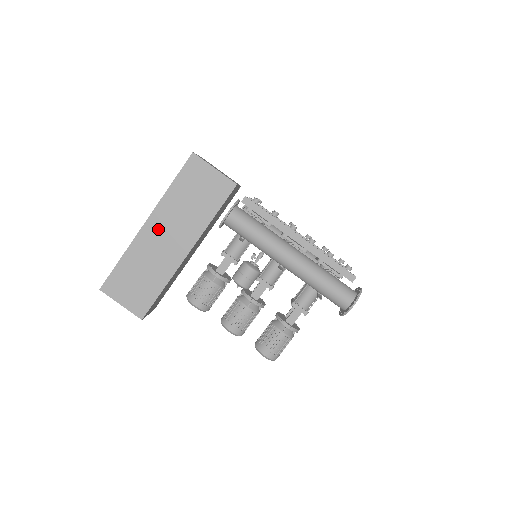
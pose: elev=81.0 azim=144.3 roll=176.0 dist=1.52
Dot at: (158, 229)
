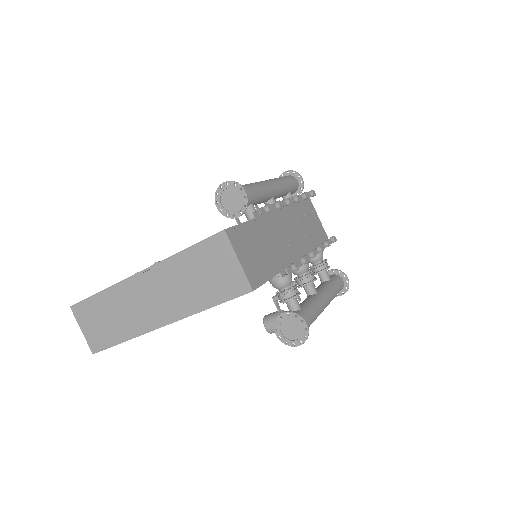
Dot at: occluded
